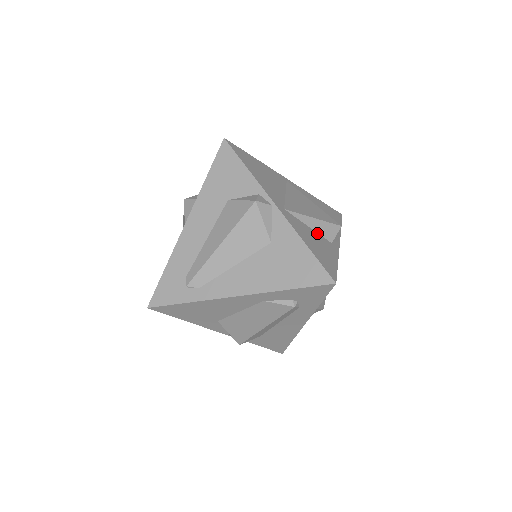
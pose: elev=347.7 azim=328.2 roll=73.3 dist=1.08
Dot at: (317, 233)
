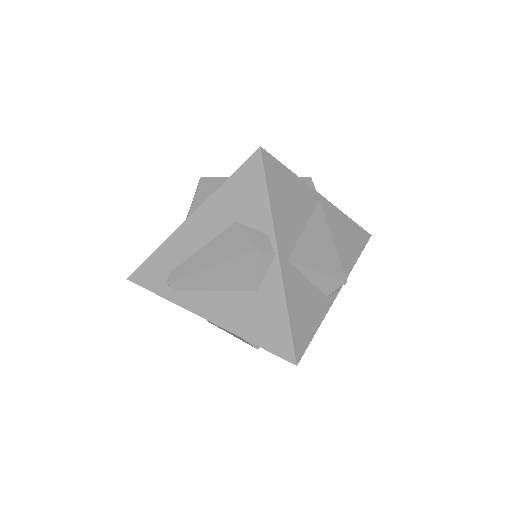
Dot at: (315, 287)
